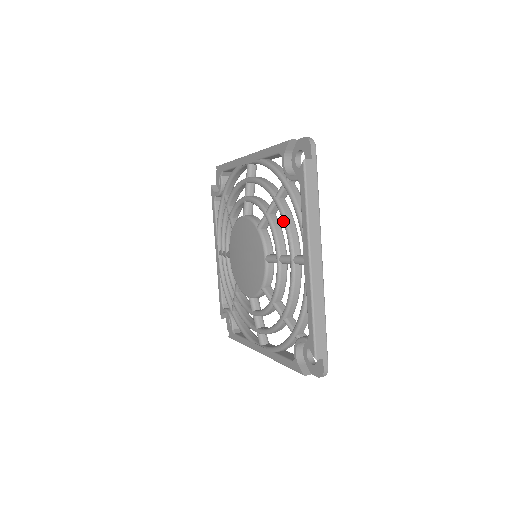
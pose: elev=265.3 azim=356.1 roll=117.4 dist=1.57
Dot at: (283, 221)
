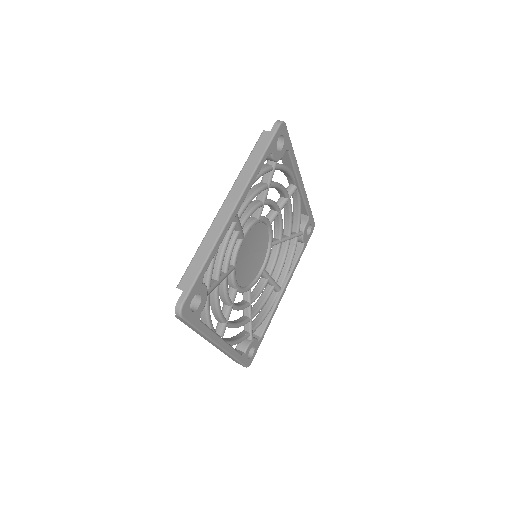
Dot at: (210, 300)
